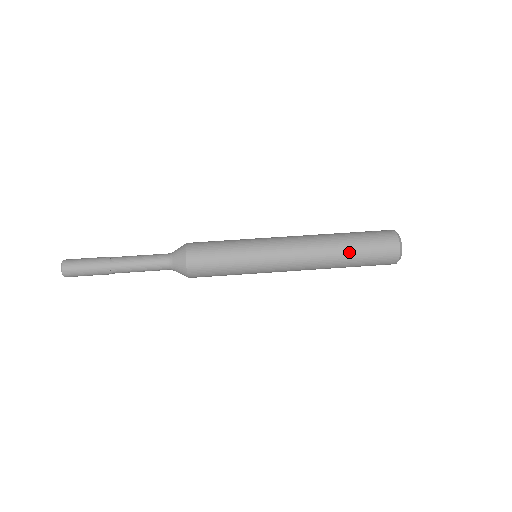
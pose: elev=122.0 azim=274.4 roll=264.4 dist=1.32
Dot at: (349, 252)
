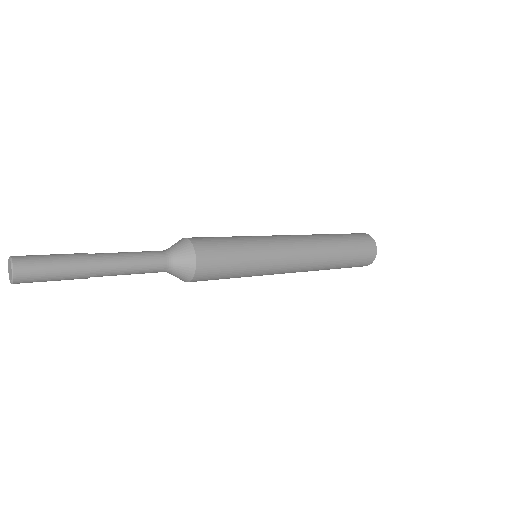
Dot at: occluded
